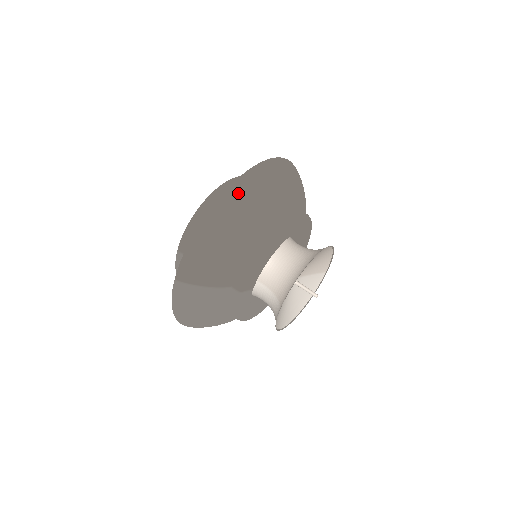
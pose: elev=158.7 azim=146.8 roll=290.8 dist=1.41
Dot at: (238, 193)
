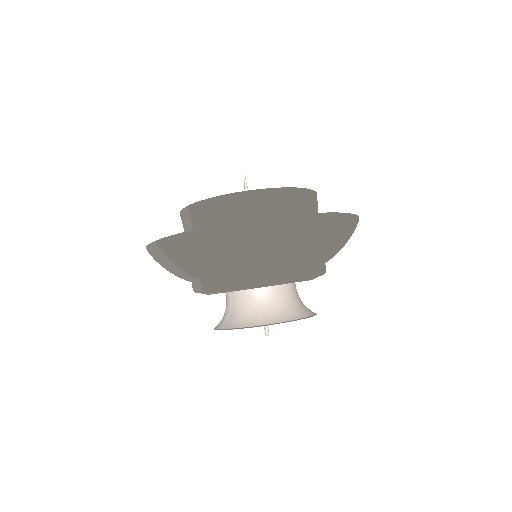
Dot at: (259, 230)
